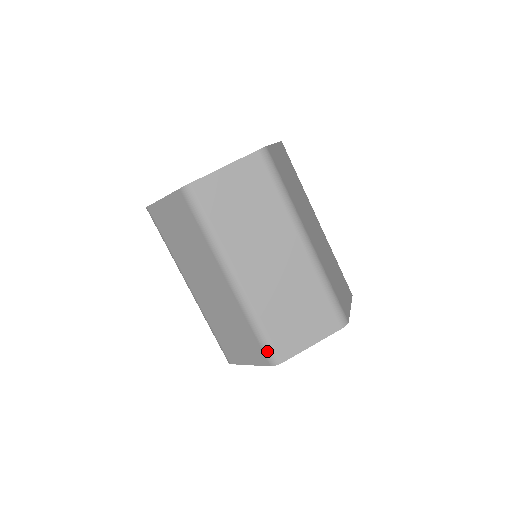
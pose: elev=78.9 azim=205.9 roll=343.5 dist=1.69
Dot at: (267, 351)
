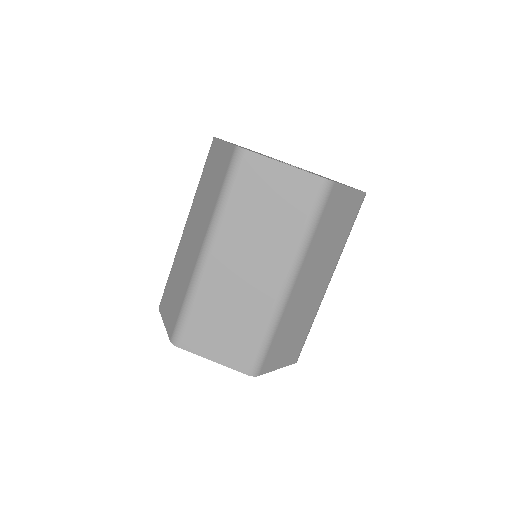
Dot at: (177, 327)
